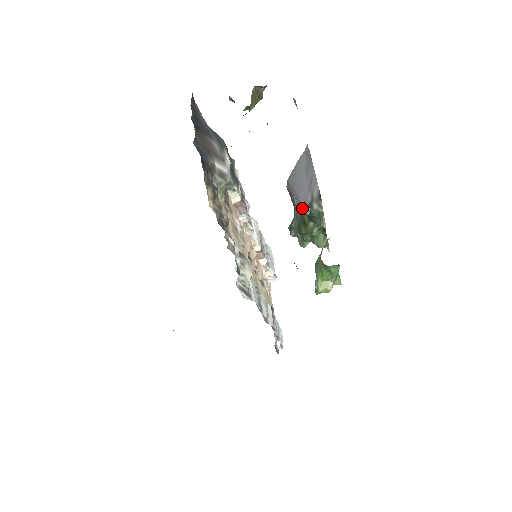
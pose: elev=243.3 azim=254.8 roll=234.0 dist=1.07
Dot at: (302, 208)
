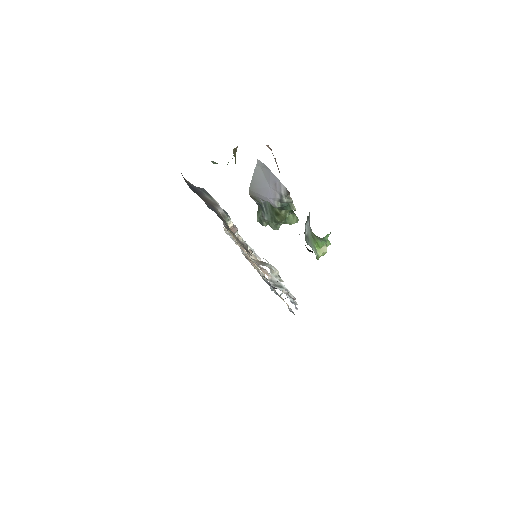
Dot at: (273, 205)
